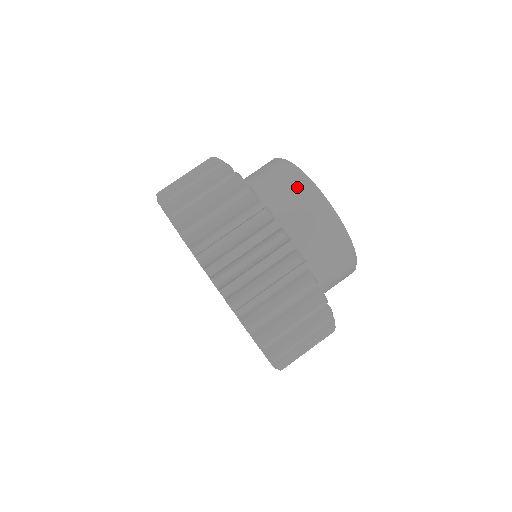
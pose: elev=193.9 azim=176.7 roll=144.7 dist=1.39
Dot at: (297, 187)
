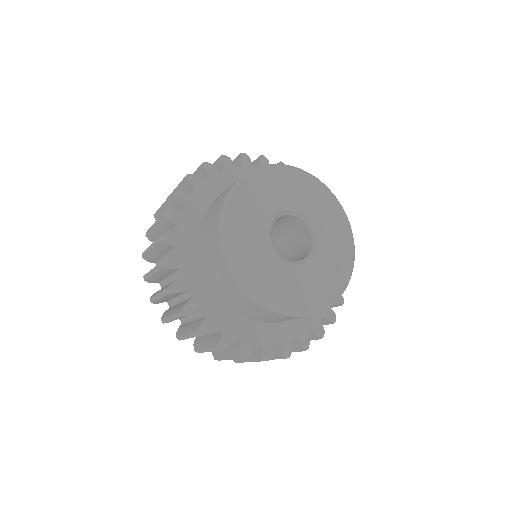
Dot at: (215, 216)
